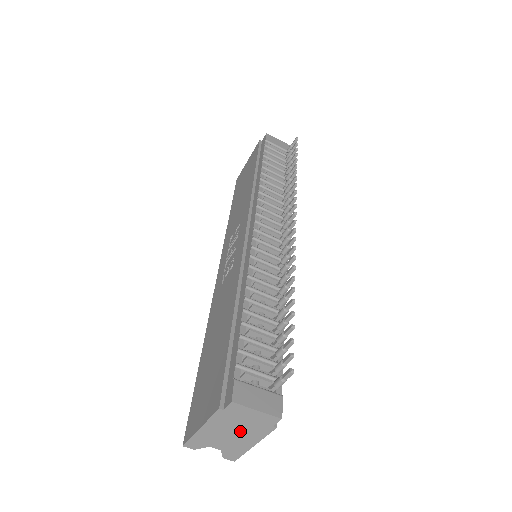
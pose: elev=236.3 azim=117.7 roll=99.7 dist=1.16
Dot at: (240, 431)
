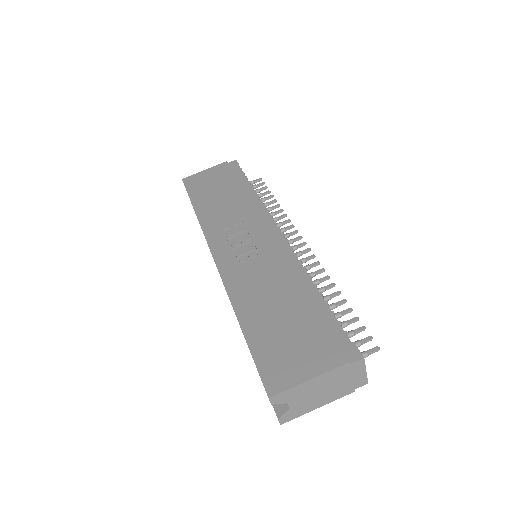
Dot at: (330, 390)
